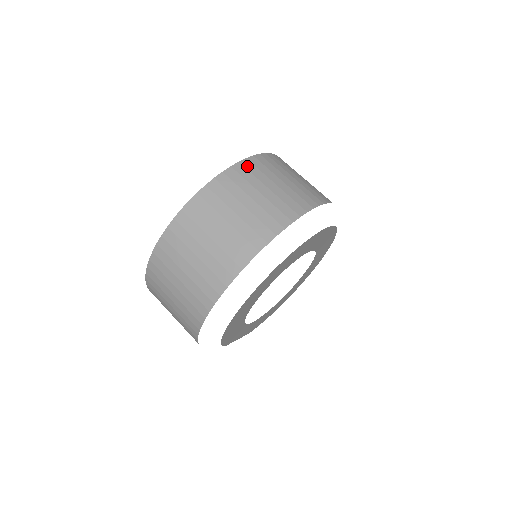
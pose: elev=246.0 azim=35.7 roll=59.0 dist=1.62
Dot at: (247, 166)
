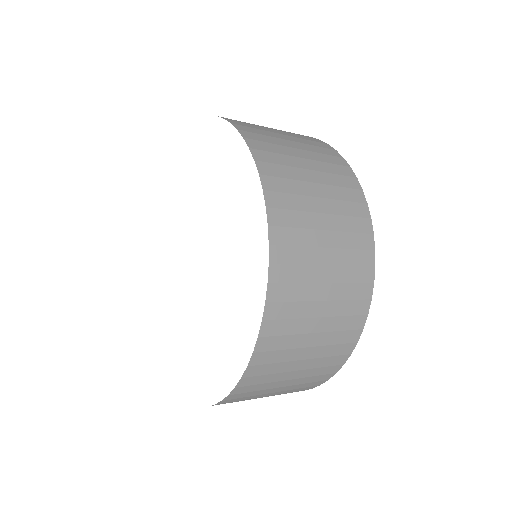
Dot at: (280, 221)
